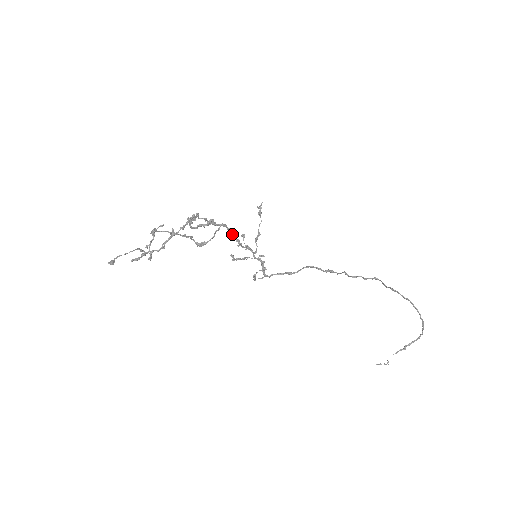
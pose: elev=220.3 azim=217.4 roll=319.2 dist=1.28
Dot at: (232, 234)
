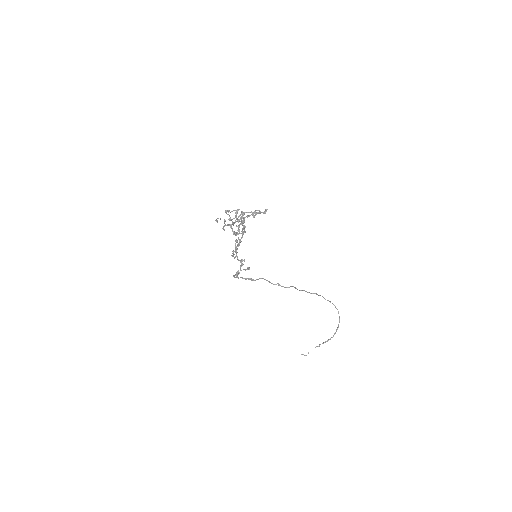
Dot at: (242, 236)
